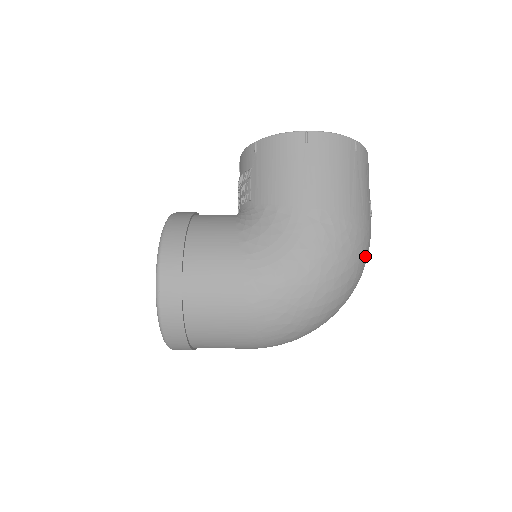
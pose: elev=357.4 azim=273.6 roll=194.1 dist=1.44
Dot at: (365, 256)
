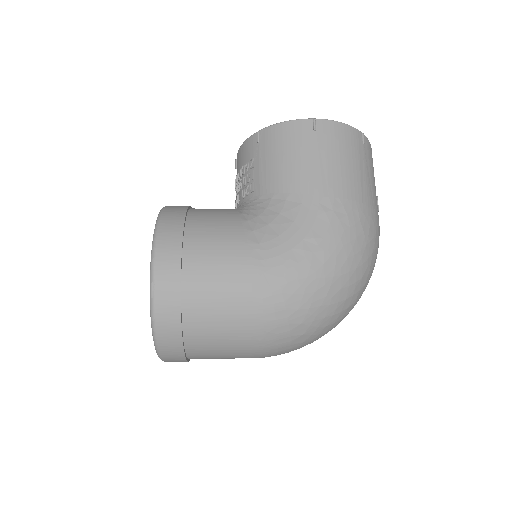
Dot at: (376, 253)
